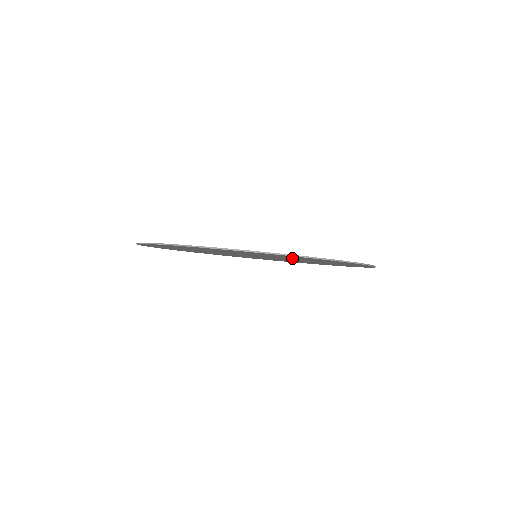
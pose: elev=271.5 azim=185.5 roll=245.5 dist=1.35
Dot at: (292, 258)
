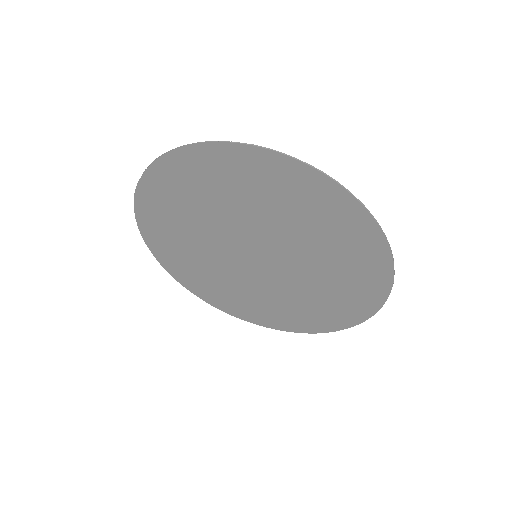
Dot at: (310, 233)
